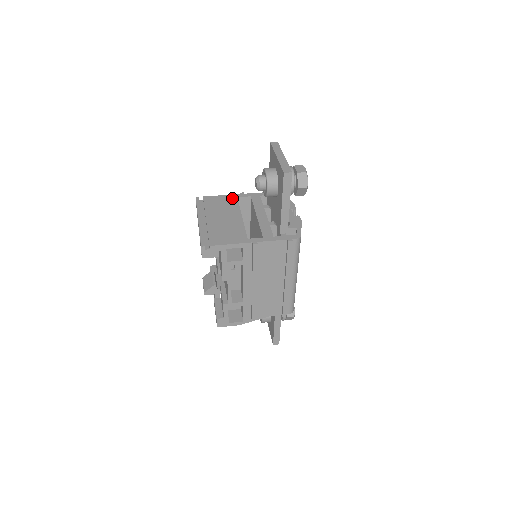
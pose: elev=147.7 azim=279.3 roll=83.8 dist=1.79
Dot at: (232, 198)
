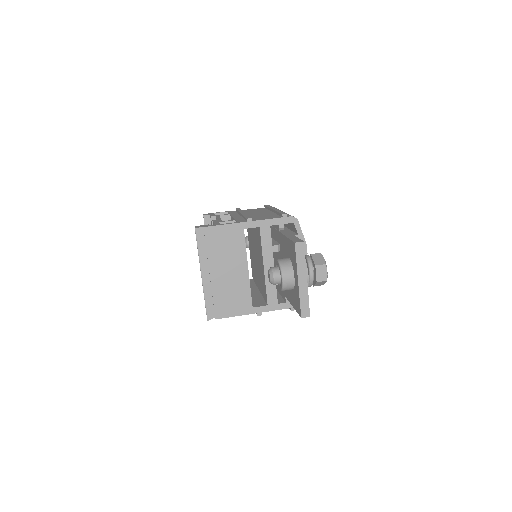
Dot at: (238, 231)
